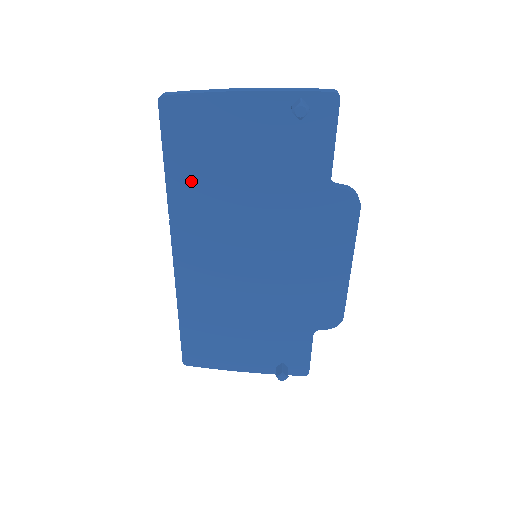
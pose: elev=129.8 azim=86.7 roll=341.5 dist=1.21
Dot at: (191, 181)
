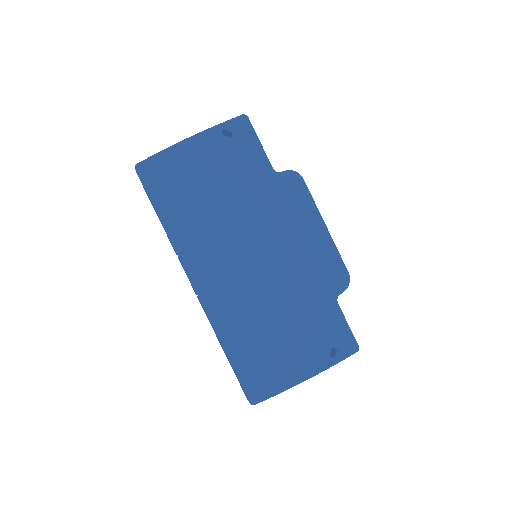
Dot at: (181, 215)
